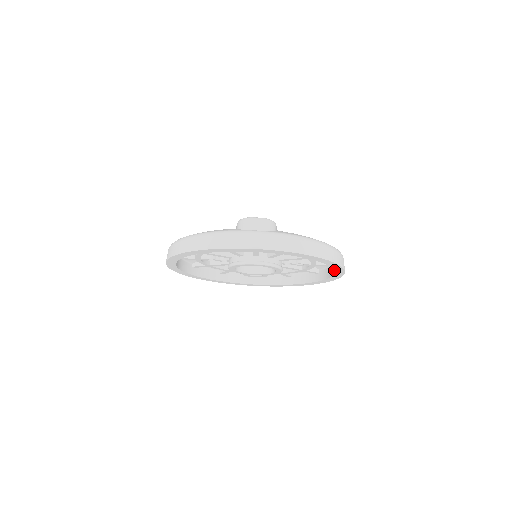
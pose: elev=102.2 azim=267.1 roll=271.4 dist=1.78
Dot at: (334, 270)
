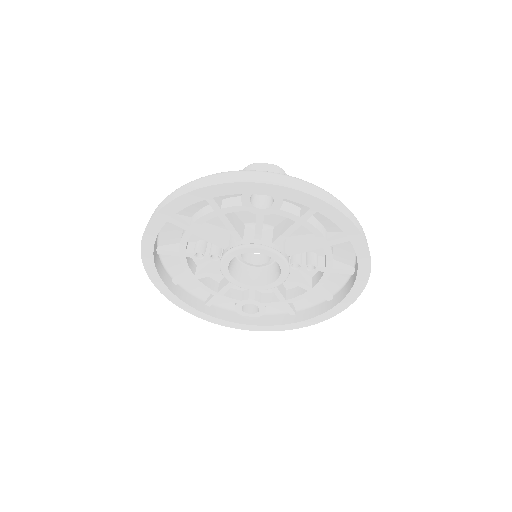
Dot at: (357, 263)
